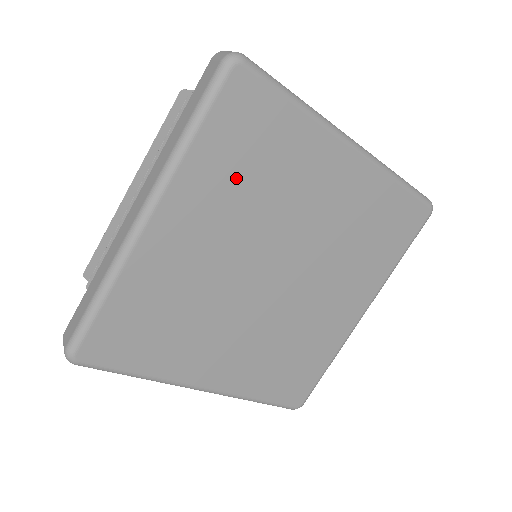
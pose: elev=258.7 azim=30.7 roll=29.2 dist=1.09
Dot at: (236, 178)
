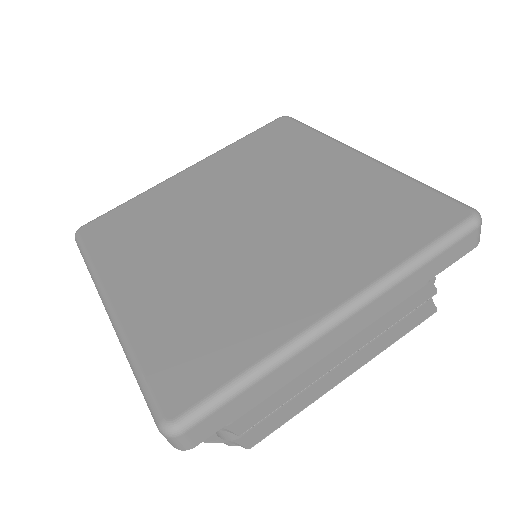
Dot at: (252, 158)
